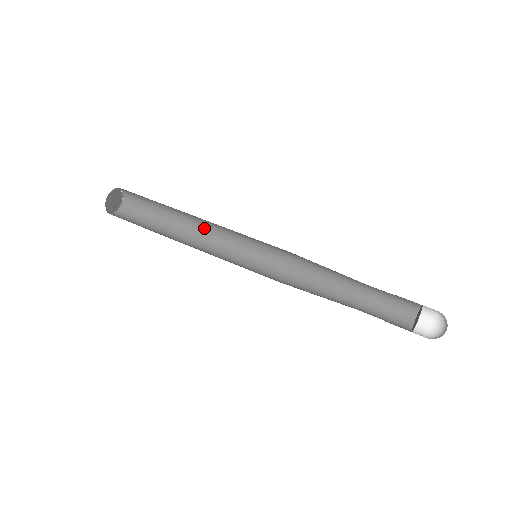
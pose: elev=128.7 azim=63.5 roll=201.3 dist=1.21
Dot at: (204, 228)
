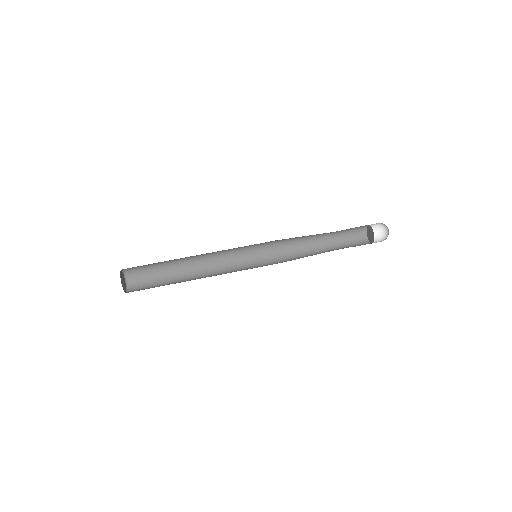
Dot at: (205, 270)
